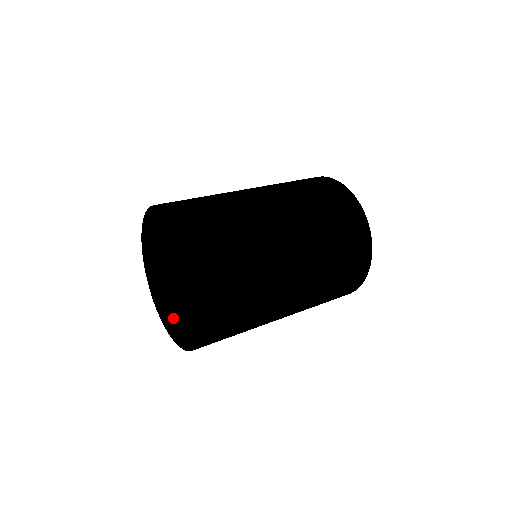
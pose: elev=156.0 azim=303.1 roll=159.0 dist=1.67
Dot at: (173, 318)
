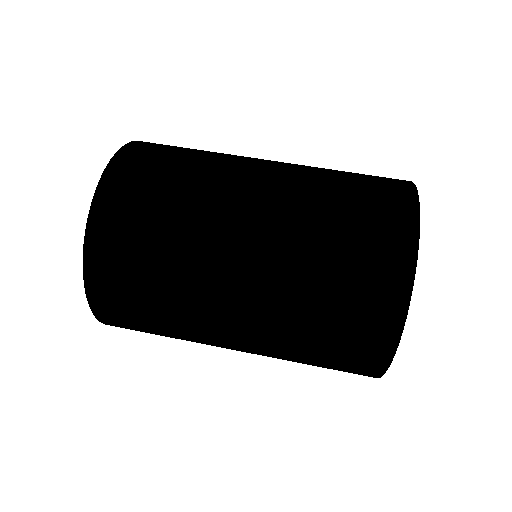
Dot at: occluded
